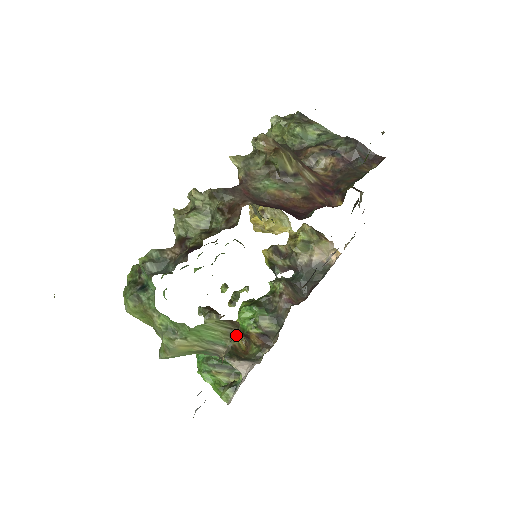
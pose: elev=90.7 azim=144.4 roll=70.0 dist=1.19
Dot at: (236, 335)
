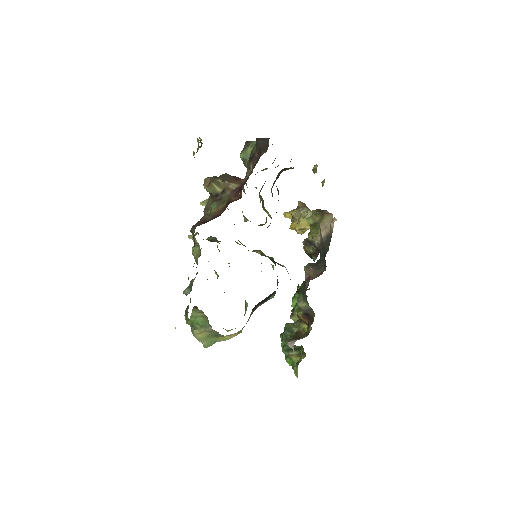
Dot at: (304, 322)
